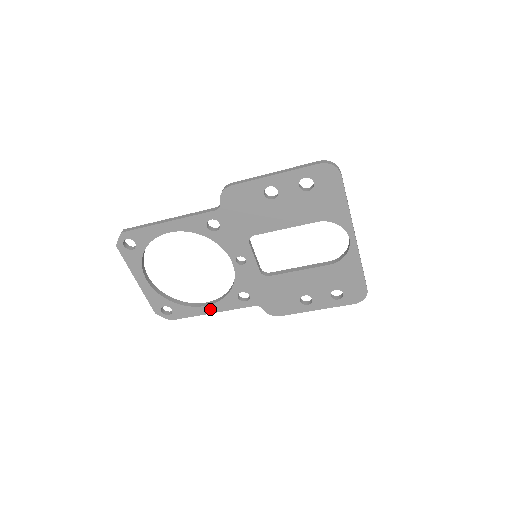
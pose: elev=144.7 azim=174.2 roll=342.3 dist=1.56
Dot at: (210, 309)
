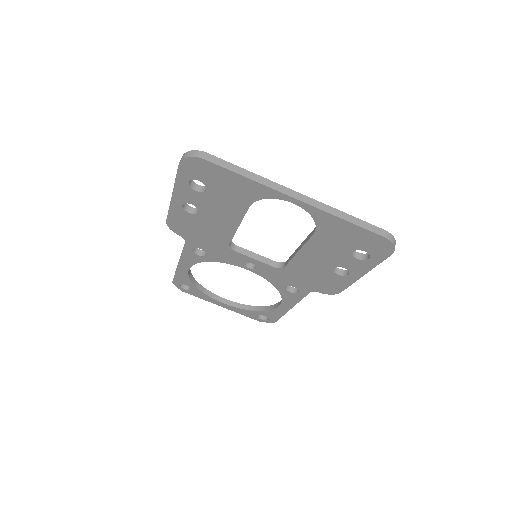
Dot at: (285, 307)
